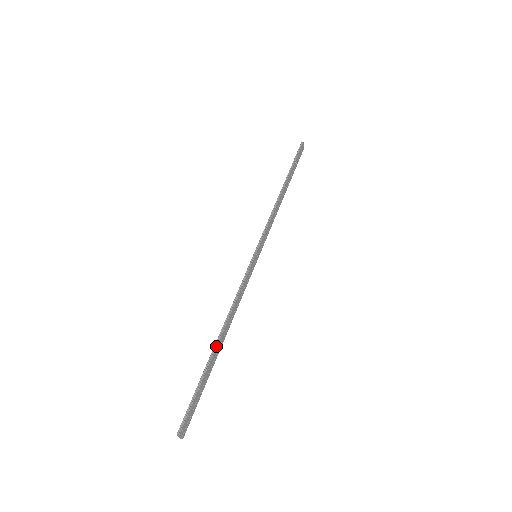
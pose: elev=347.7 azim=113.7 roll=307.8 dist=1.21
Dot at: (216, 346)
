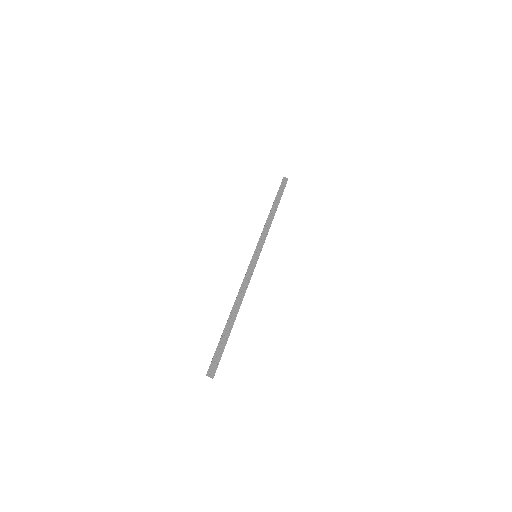
Dot at: (229, 317)
